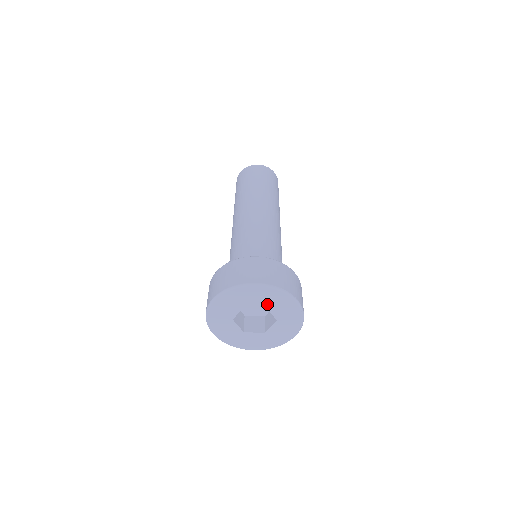
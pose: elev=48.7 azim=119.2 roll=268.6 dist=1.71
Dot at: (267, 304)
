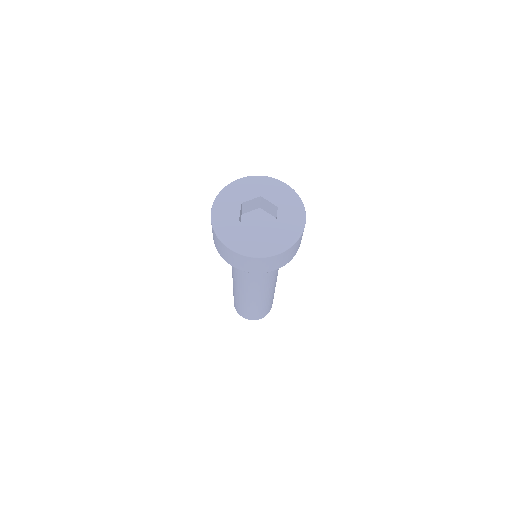
Dot at: (281, 205)
